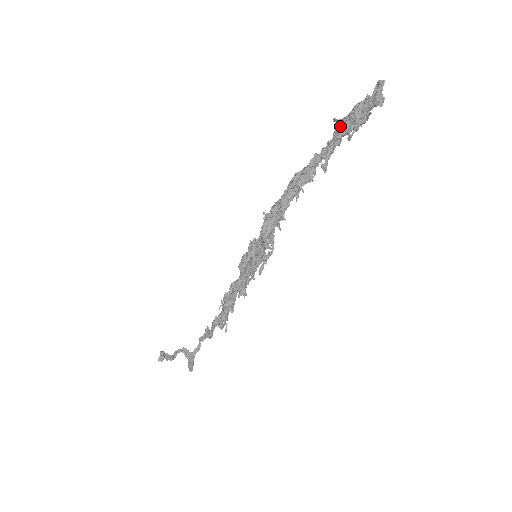
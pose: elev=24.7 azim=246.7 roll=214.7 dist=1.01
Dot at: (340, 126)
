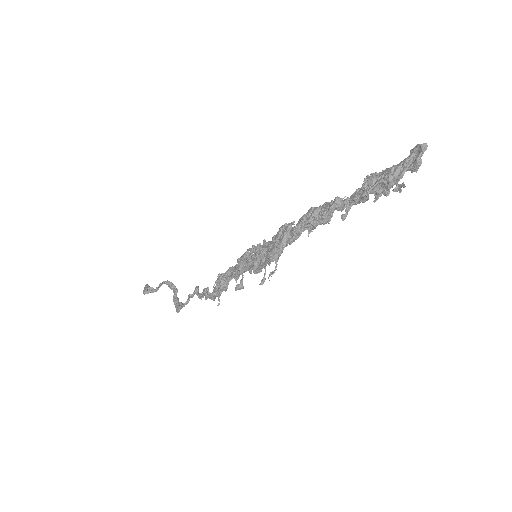
Dot at: (370, 187)
